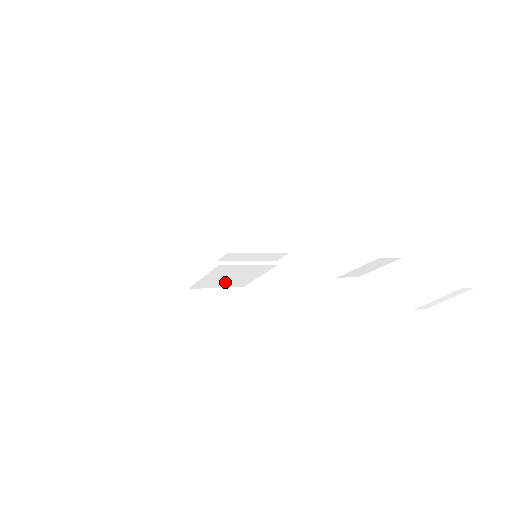
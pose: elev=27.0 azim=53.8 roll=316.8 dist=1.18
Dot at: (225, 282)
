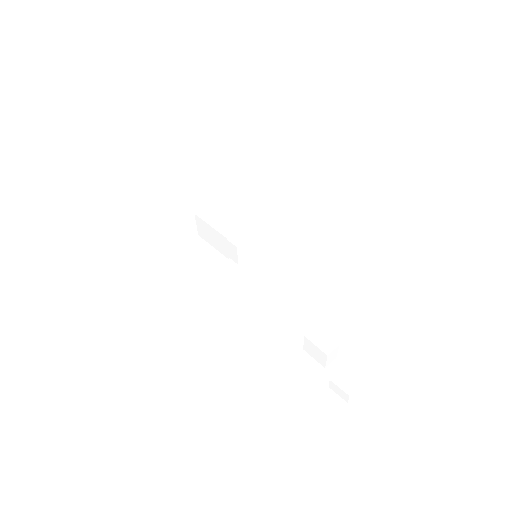
Dot at: occluded
